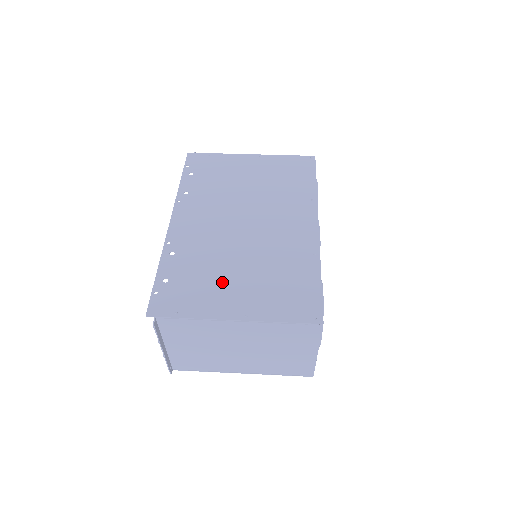
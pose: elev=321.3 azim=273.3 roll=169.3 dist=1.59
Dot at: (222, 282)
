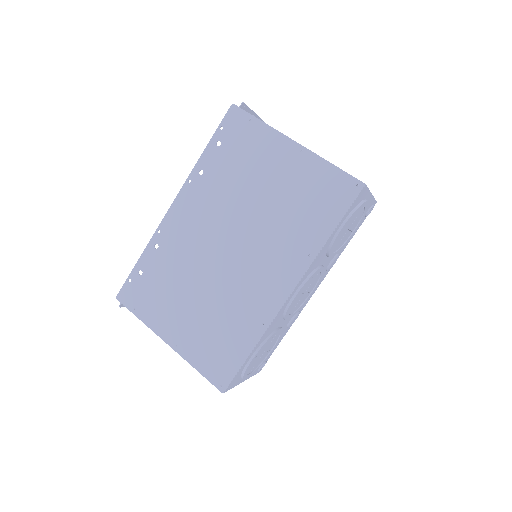
Dot at: (176, 302)
